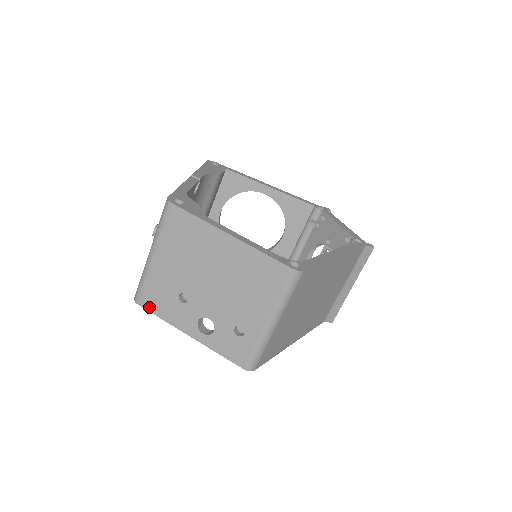
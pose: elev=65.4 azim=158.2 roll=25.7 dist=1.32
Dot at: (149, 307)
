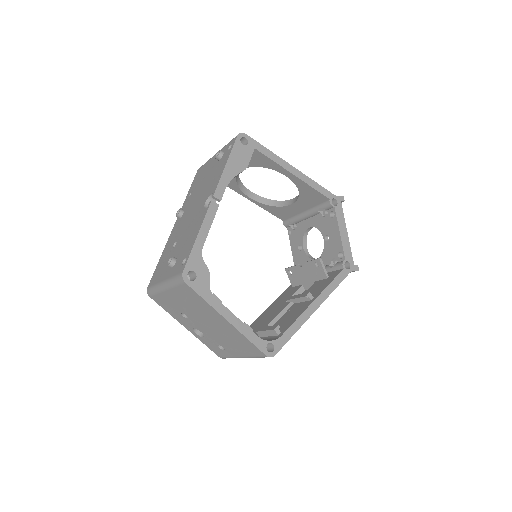
Dot at: (158, 303)
